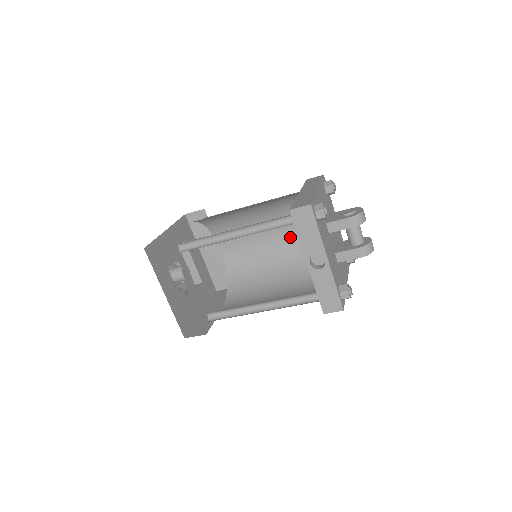
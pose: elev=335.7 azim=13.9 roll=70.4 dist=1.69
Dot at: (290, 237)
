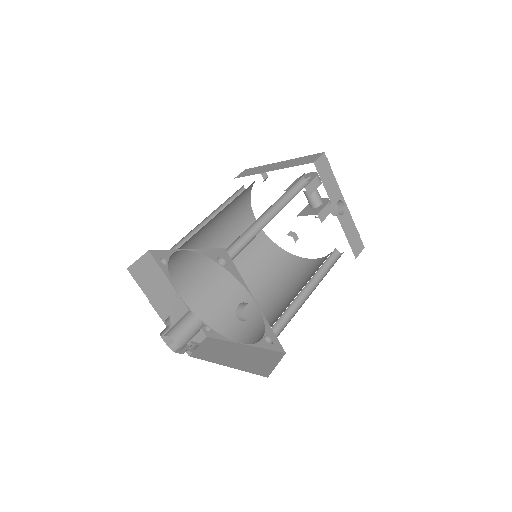
Dot at: occluded
